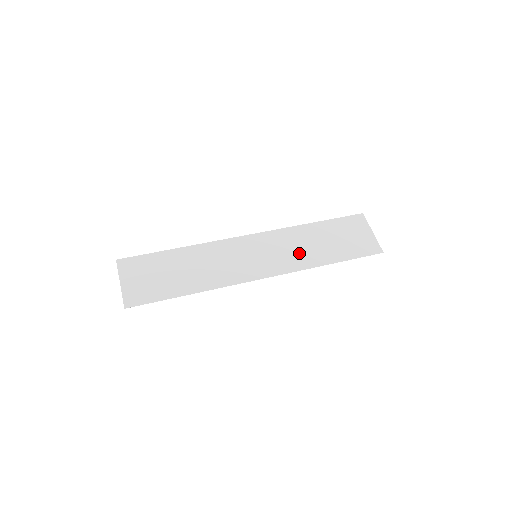
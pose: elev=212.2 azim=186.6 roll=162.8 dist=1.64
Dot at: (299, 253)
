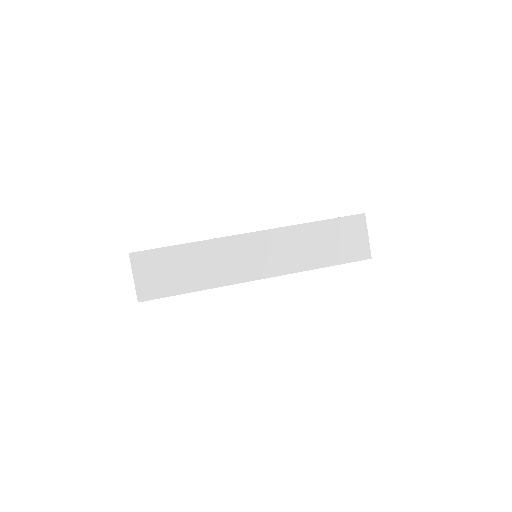
Dot at: (295, 255)
